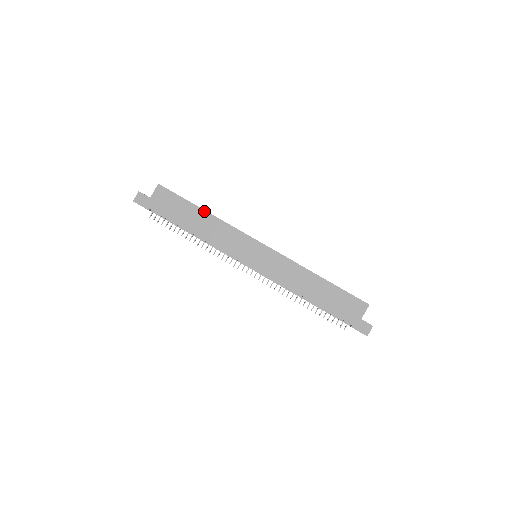
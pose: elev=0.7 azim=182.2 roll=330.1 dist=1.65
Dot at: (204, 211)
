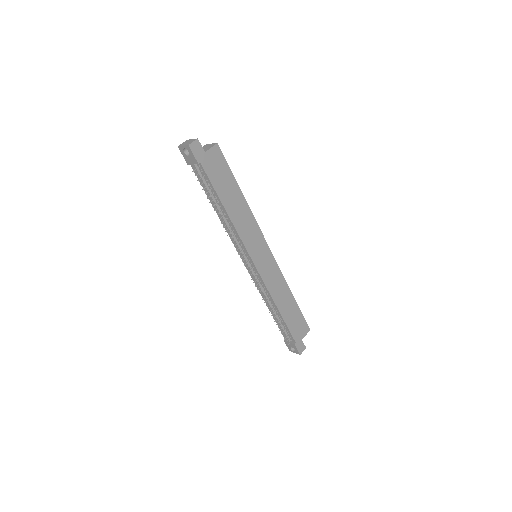
Dot at: (242, 194)
